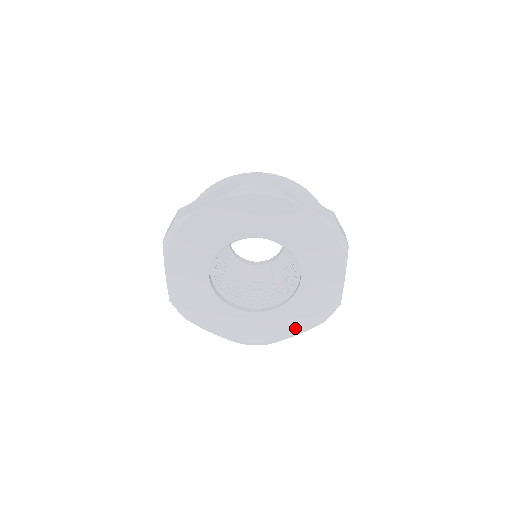
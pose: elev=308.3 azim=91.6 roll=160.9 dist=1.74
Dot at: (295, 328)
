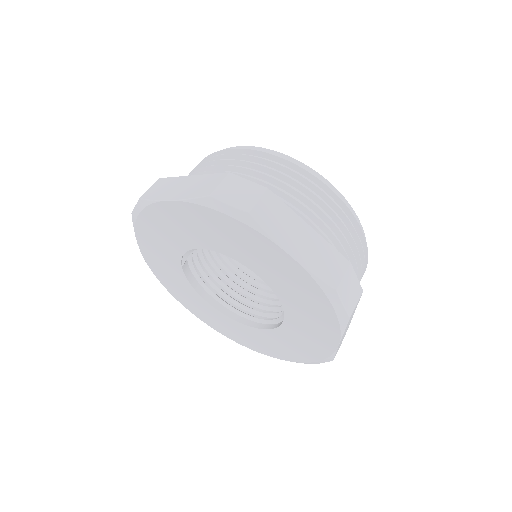
Dot at: (277, 353)
